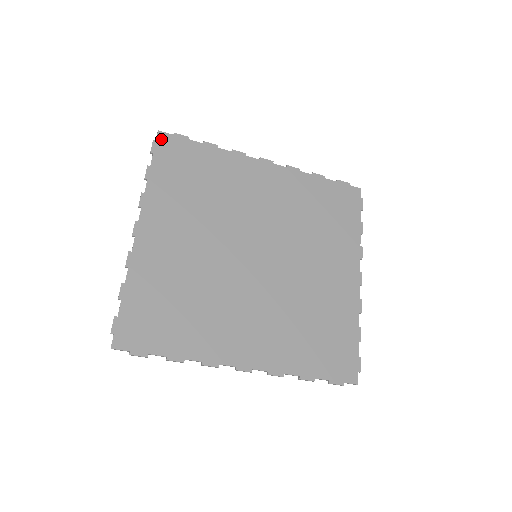
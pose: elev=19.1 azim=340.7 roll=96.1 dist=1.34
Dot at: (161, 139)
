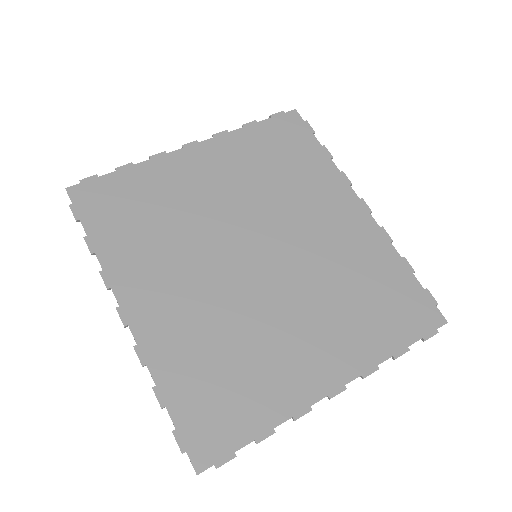
Dot at: (290, 115)
